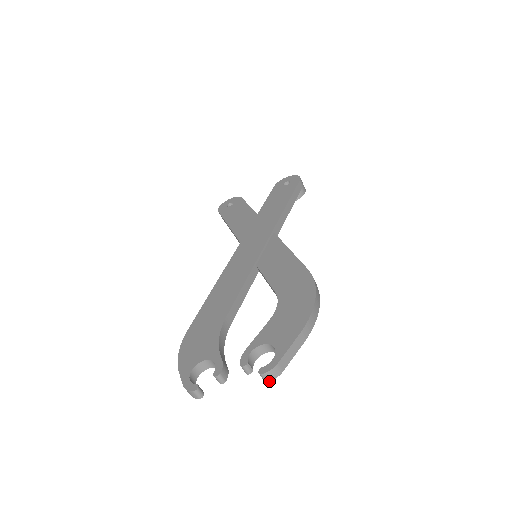
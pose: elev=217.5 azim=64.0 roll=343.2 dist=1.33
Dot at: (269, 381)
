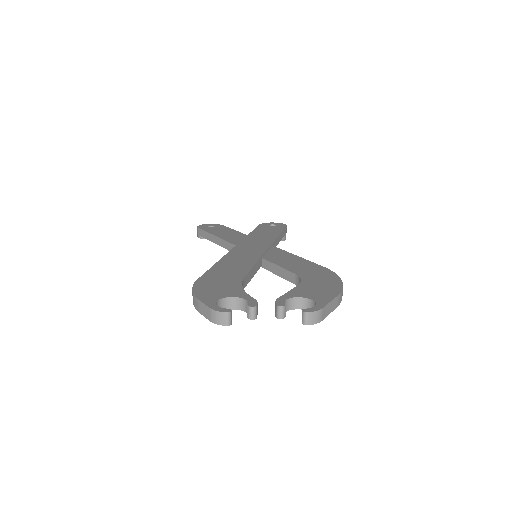
Dot at: (309, 324)
